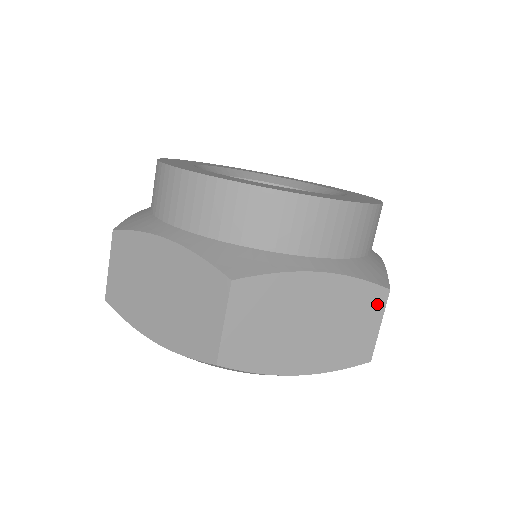
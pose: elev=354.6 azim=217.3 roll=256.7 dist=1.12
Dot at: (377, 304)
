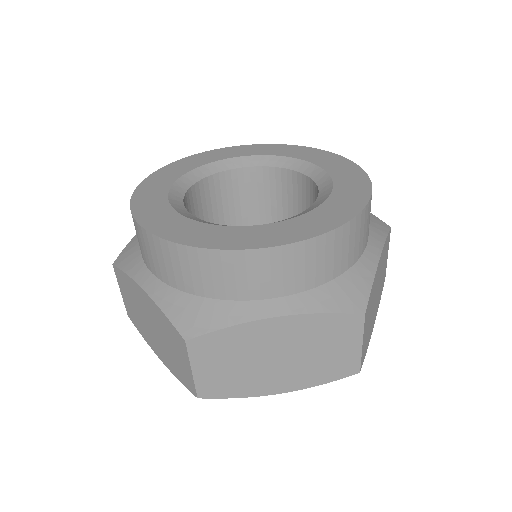
Dot at: (388, 243)
